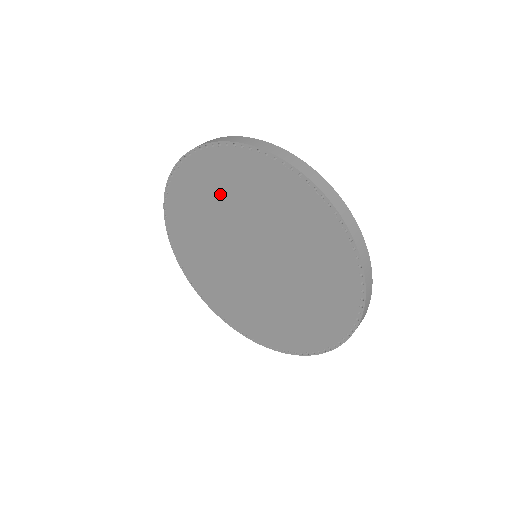
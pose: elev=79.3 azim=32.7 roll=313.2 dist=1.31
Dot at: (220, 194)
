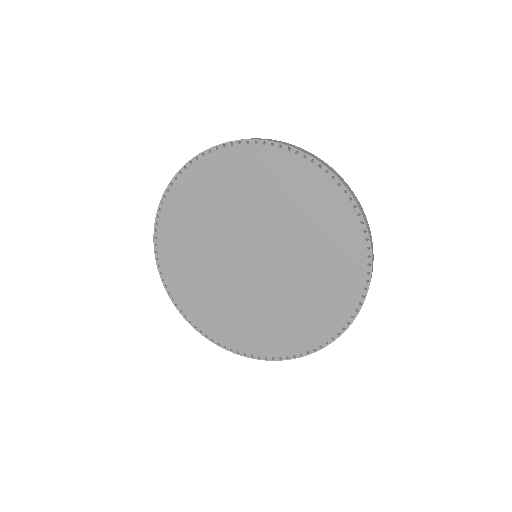
Dot at: (194, 229)
